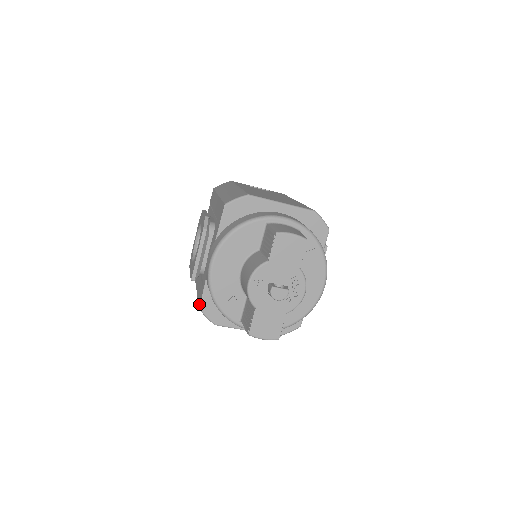
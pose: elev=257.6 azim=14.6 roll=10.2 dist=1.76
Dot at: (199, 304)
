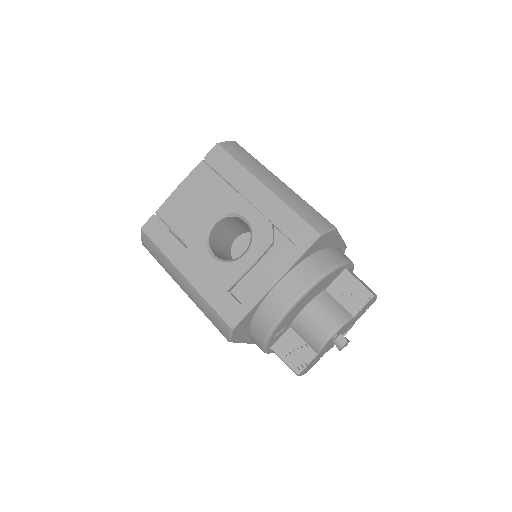
Dot at: (231, 323)
